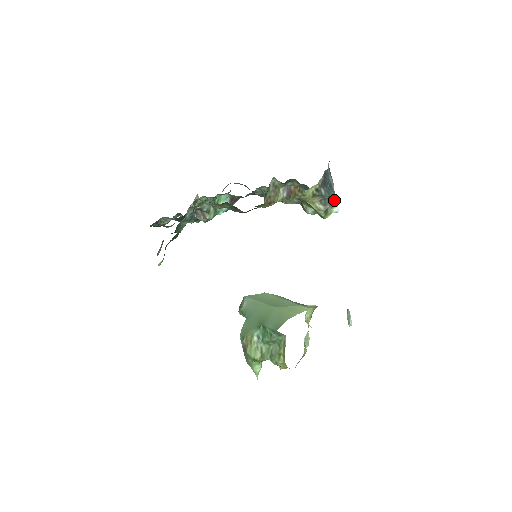
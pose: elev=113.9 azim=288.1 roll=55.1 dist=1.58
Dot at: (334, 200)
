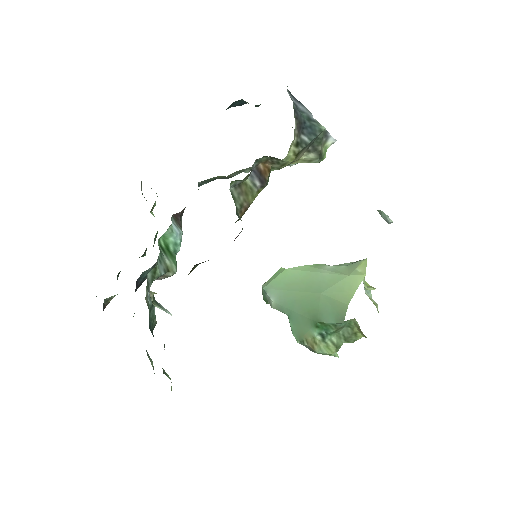
Dot at: (323, 134)
